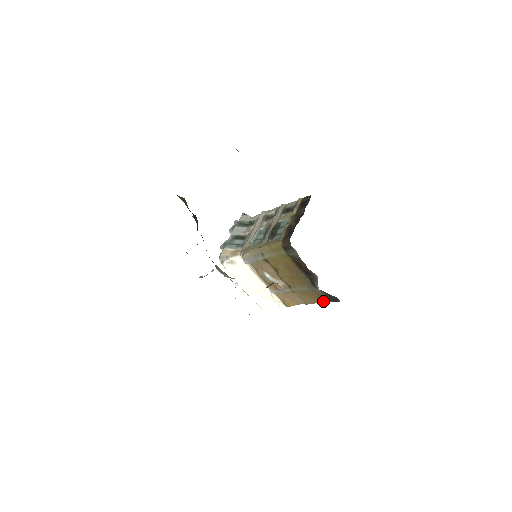
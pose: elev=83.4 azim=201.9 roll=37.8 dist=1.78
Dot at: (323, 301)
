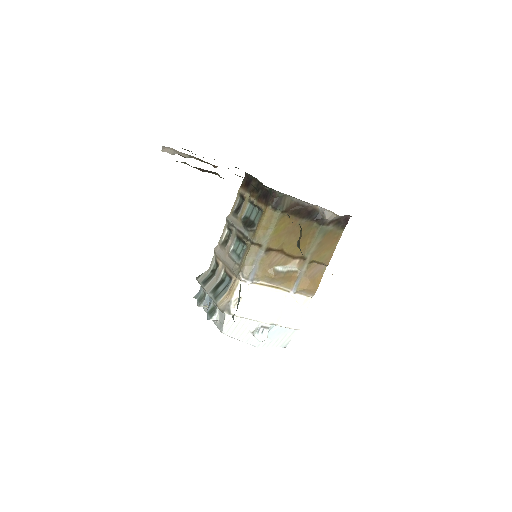
Dot at: (338, 239)
